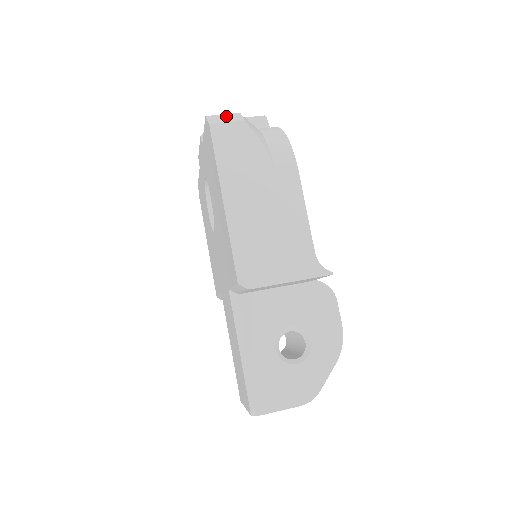
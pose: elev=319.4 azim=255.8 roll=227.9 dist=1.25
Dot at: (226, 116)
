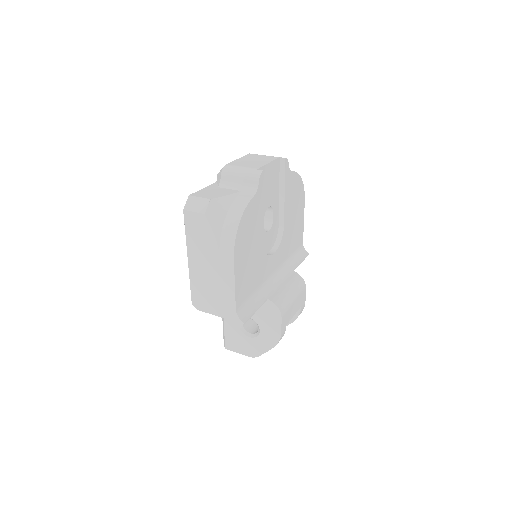
Dot at: (199, 201)
